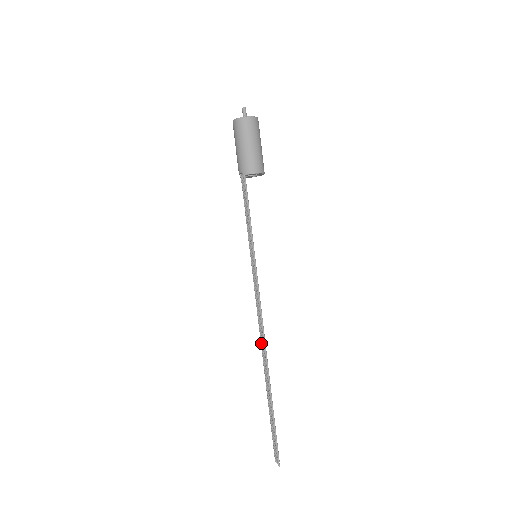
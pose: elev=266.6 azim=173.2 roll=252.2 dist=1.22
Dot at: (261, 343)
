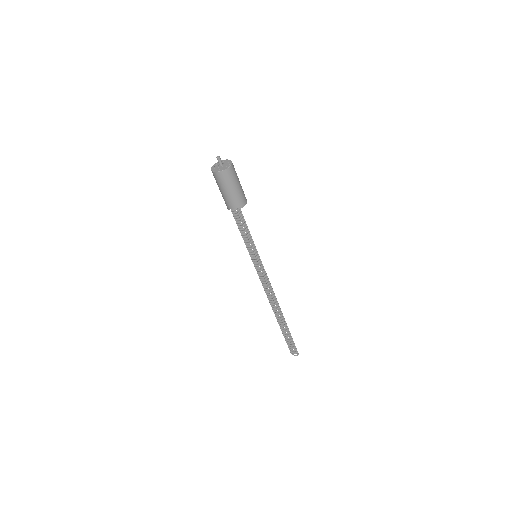
Dot at: (271, 304)
